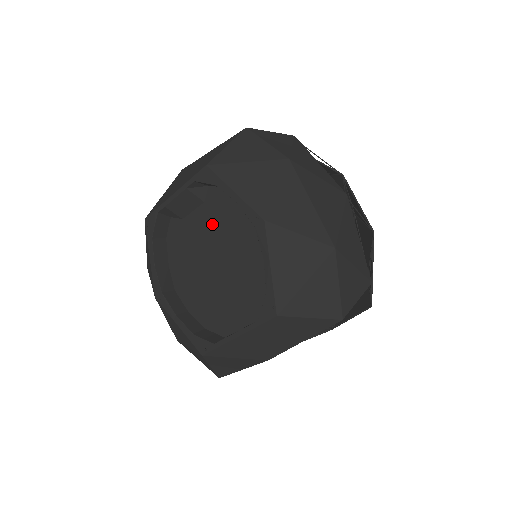
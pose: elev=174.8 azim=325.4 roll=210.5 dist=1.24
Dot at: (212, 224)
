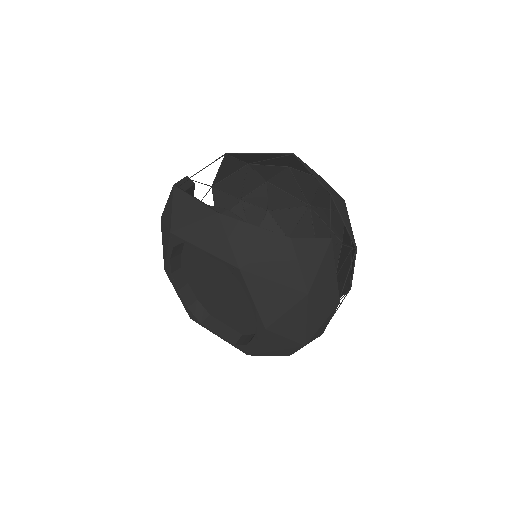
Dot at: (228, 274)
